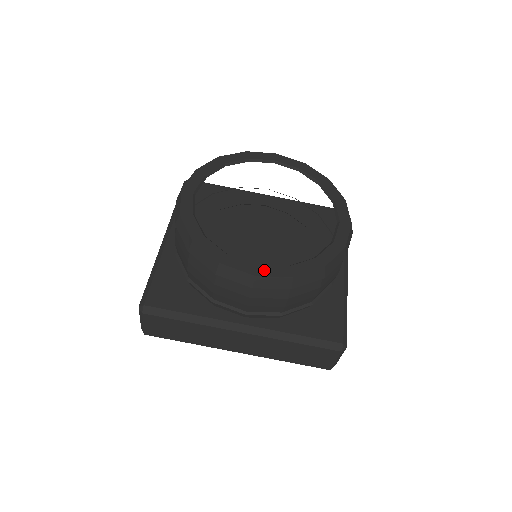
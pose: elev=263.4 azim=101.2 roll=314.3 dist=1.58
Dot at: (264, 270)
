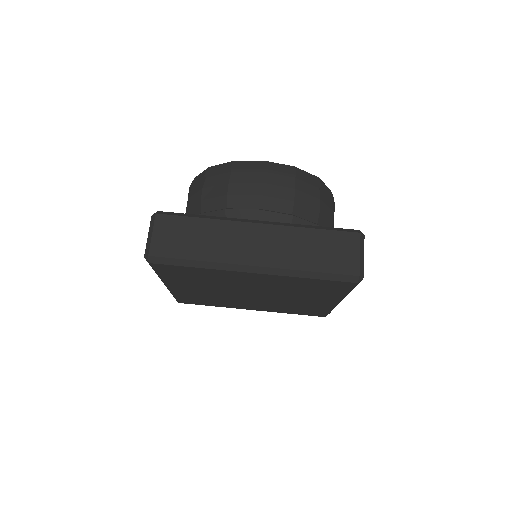
Dot at: occluded
